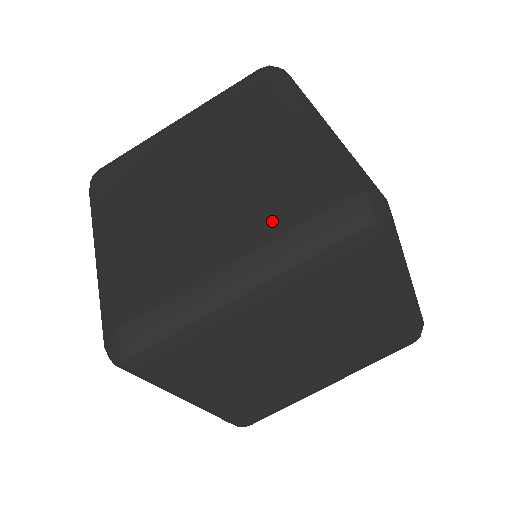
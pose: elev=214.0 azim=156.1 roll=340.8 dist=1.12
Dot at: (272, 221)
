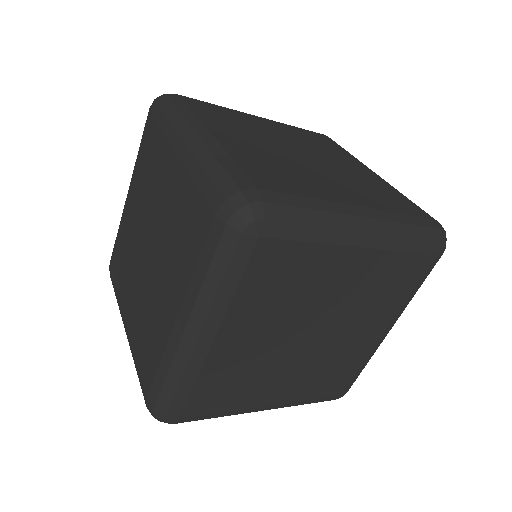
Dot at: (383, 202)
